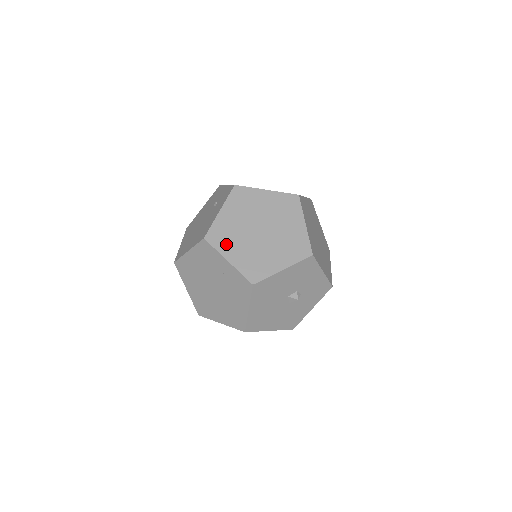
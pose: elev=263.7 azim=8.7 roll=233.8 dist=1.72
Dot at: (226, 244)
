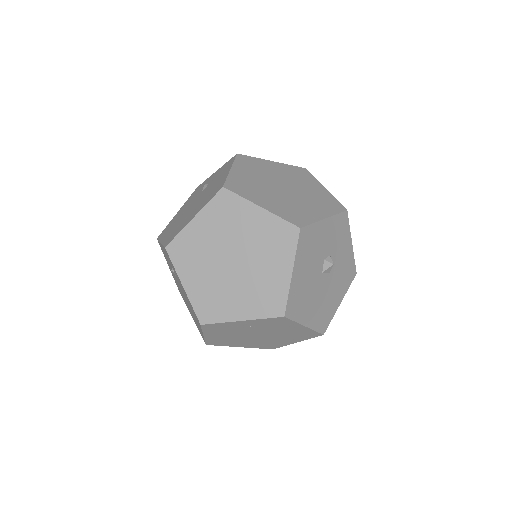
Dot at: (222, 308)
